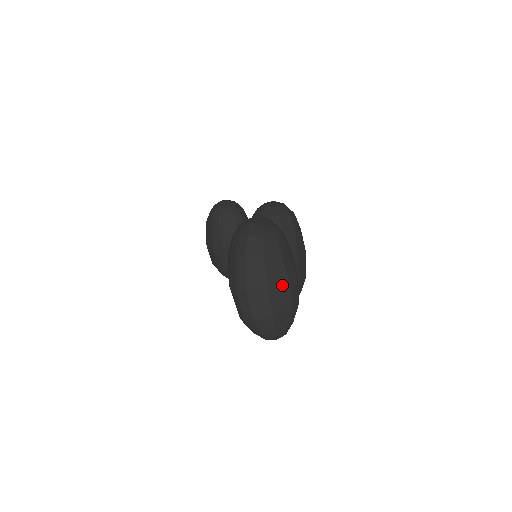
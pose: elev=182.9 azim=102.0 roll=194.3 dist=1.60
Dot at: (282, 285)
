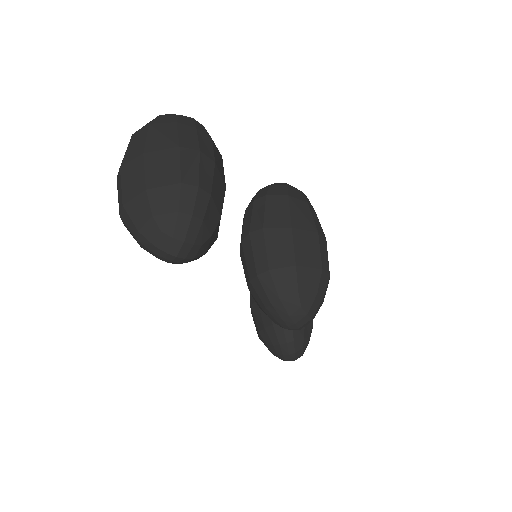
Dot at: (167, 153)
